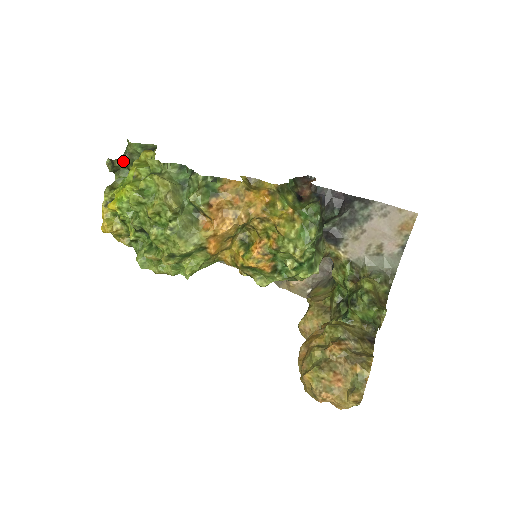
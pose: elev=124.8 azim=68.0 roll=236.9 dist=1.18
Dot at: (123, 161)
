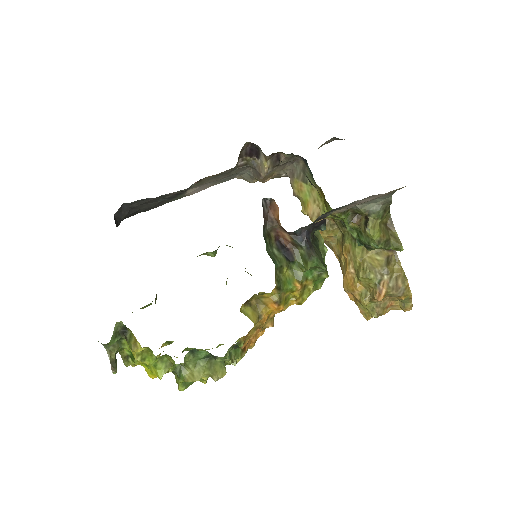
Dot at: (112, 350)
